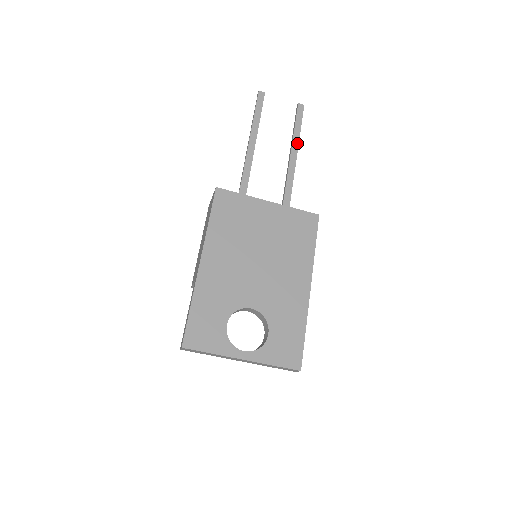
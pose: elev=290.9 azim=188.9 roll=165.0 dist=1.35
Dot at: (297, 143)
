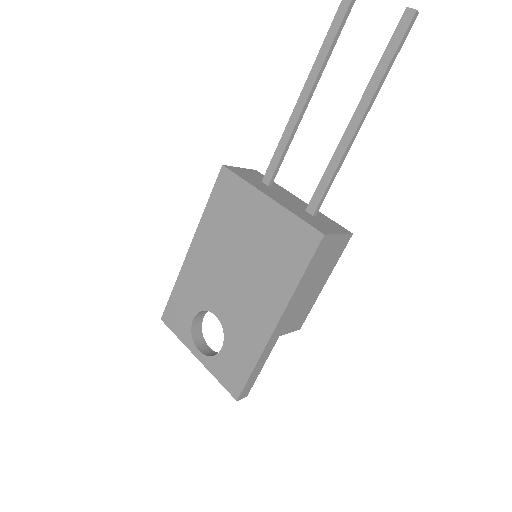
Dot at: (371, 94)
